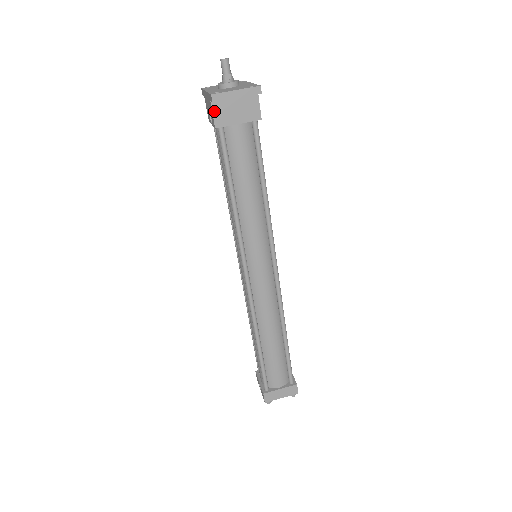
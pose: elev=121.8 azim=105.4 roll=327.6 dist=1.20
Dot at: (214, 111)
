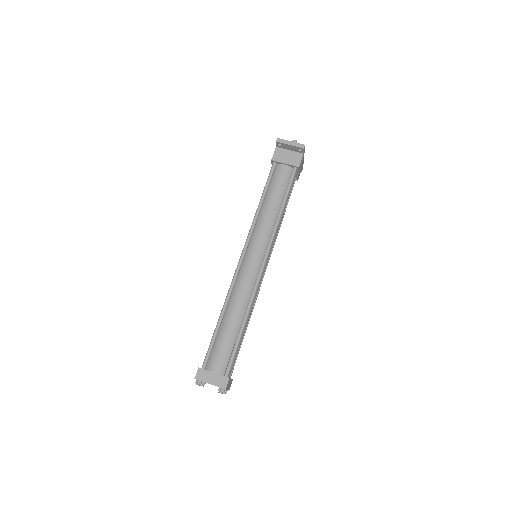
Dot at: (275, 152)
